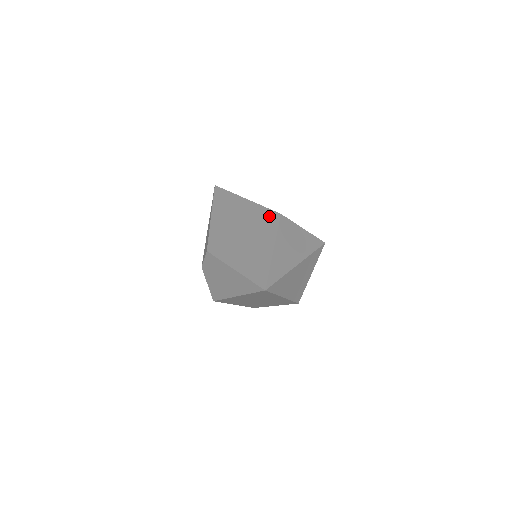
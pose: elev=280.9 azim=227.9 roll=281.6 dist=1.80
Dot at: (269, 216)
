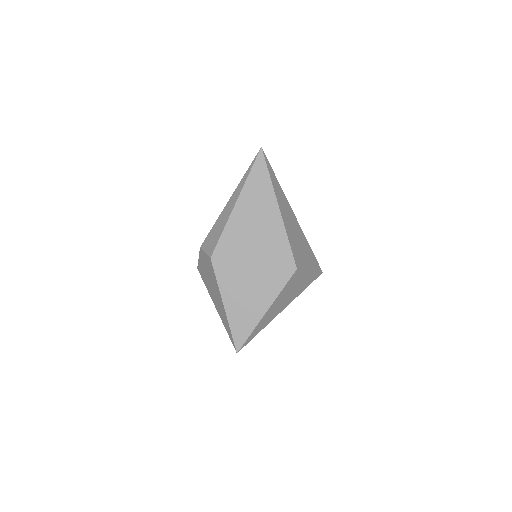
Dot at: (286, 262)
